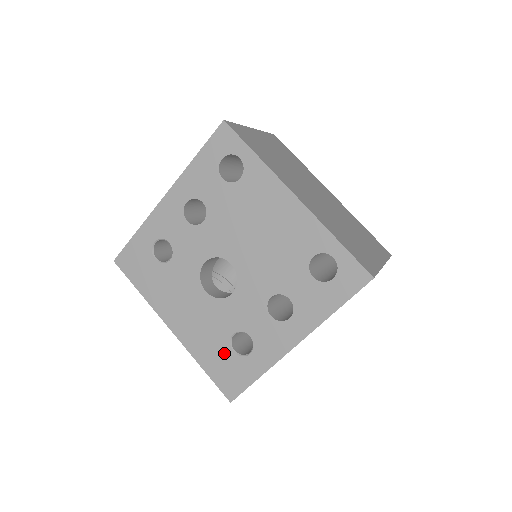
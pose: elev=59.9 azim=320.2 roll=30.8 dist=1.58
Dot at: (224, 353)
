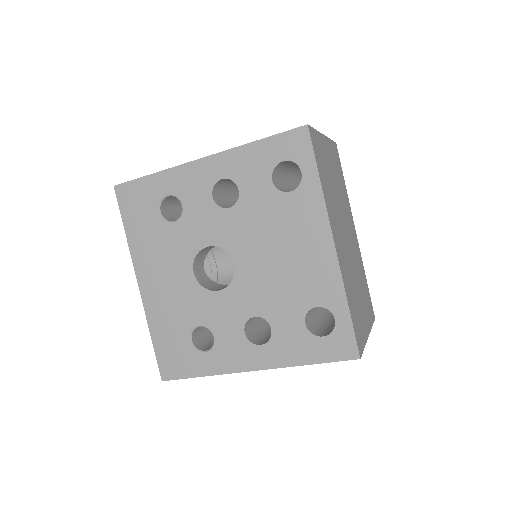
Dot at: (180, 337)
